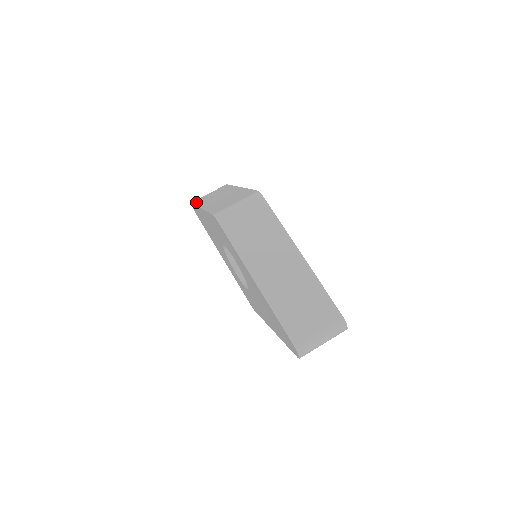
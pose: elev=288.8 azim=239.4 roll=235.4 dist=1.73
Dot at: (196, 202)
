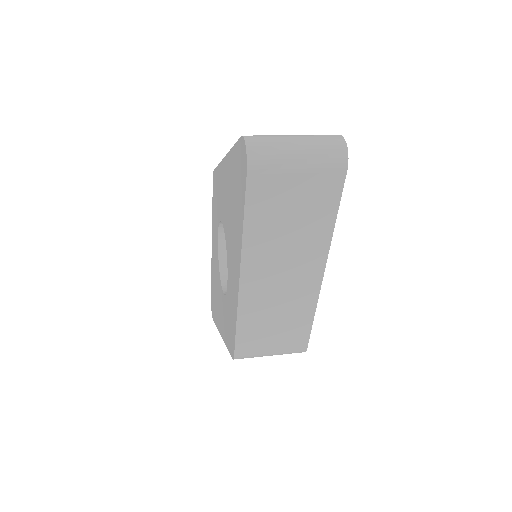
Dot at: occluded
